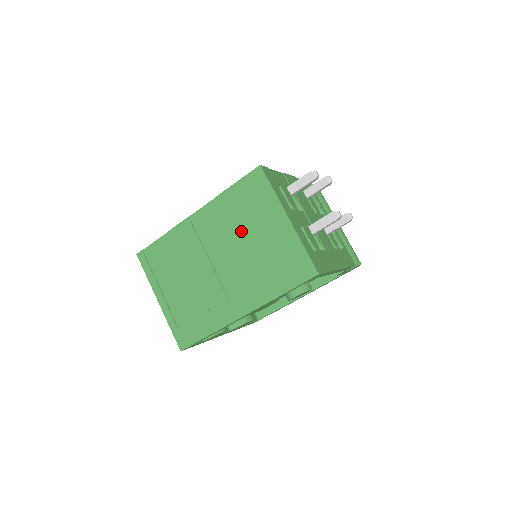
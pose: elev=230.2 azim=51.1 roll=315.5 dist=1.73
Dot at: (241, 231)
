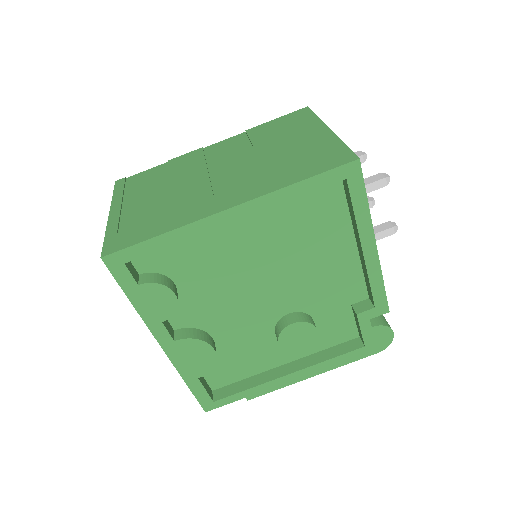
Dot at: (263, 145)
